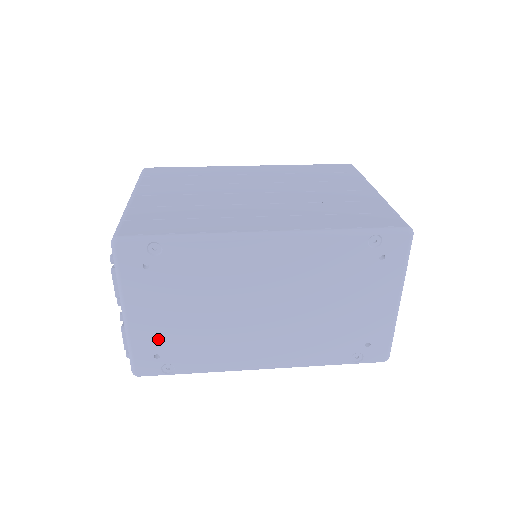
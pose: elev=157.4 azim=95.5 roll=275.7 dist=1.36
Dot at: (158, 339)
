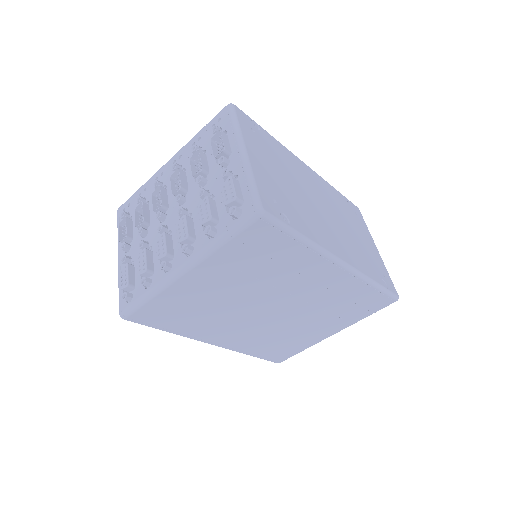
Dot at: (271, 186)
